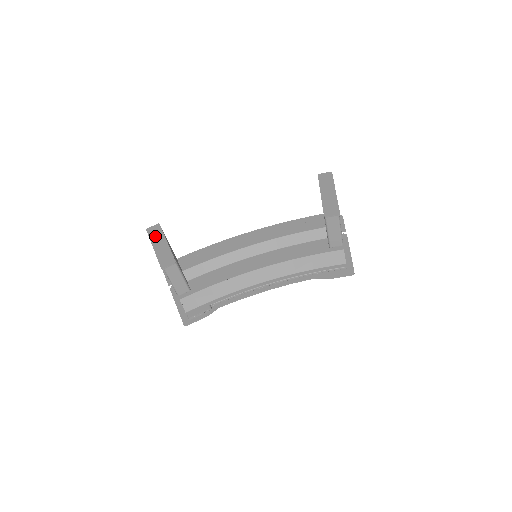
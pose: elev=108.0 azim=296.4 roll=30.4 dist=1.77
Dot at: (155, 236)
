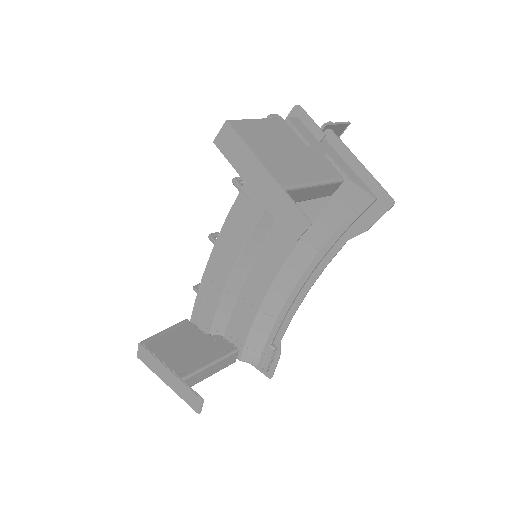
Dot at: (153, 366)
